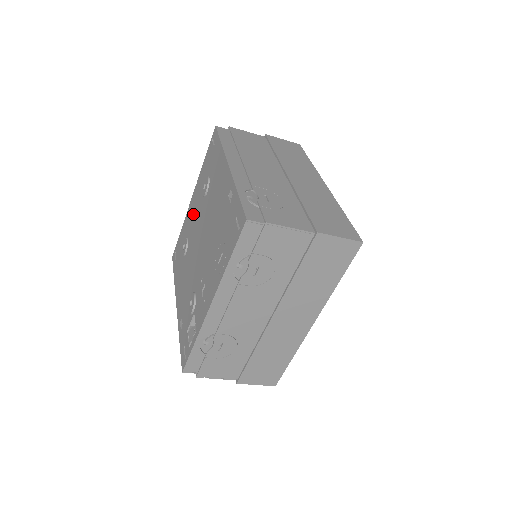
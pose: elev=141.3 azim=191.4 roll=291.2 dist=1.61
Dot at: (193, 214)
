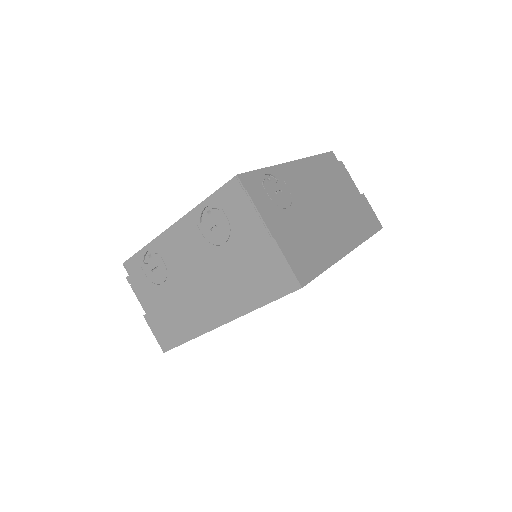
Dot at: occluded
